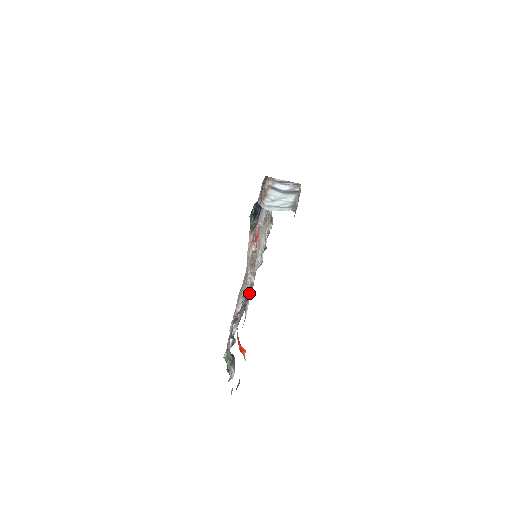
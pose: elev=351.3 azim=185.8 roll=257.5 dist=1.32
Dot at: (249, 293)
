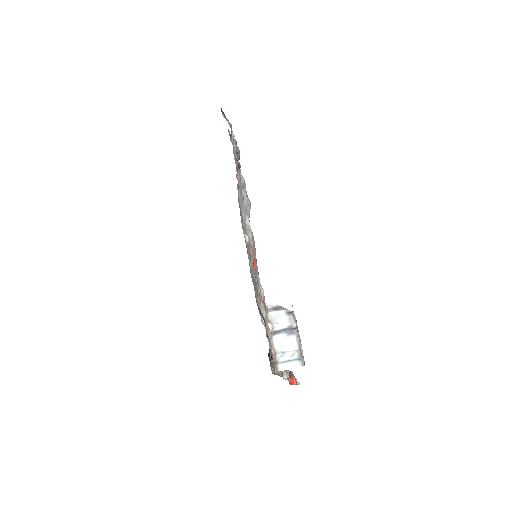
Dot at: (287, 378)
